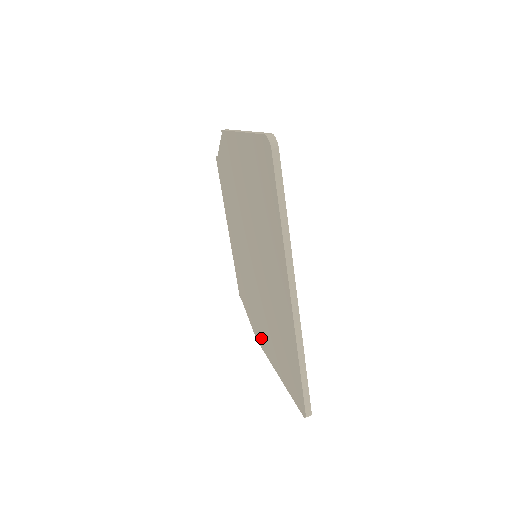
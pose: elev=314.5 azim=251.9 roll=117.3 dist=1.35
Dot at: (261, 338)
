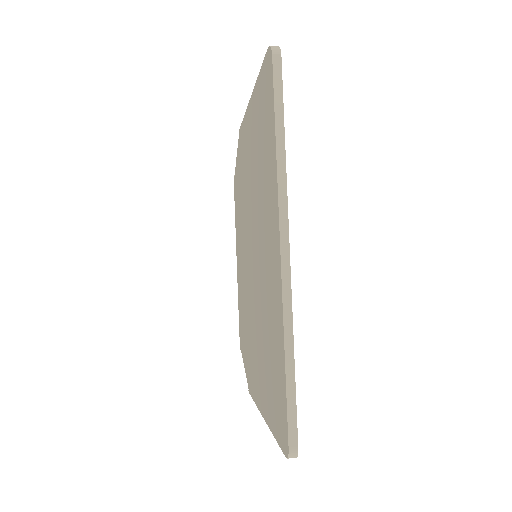
Dot at: (253, 381)
